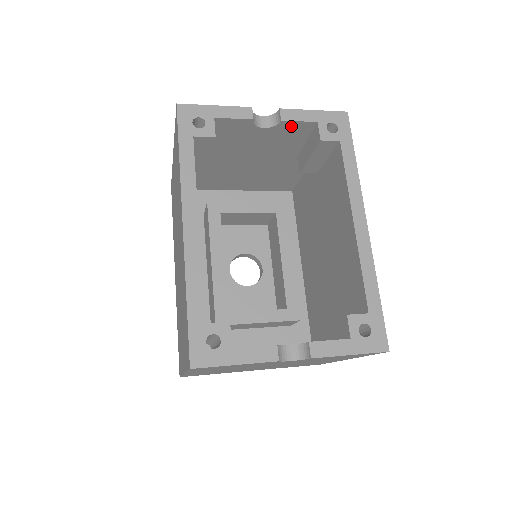
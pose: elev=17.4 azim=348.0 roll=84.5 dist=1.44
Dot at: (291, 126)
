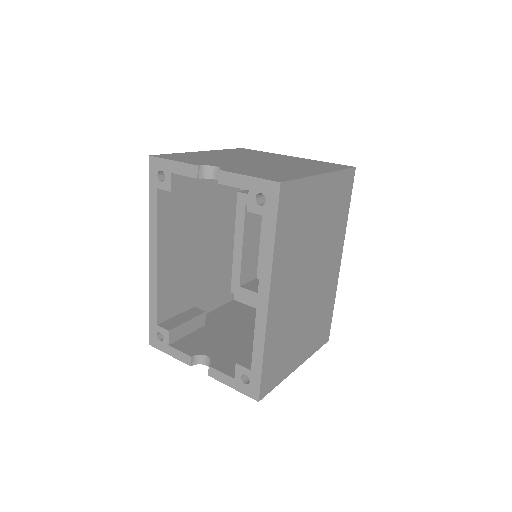
Dot at: occluded
